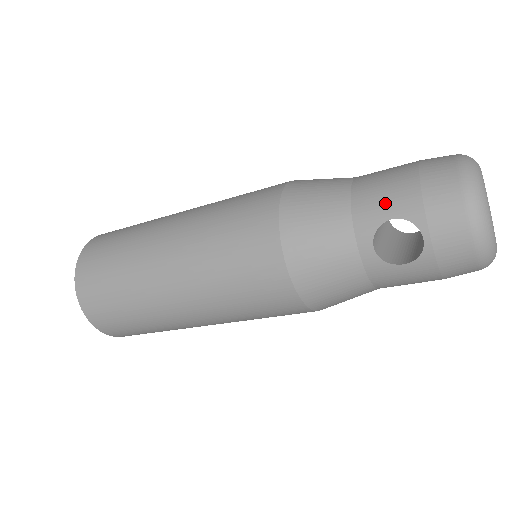
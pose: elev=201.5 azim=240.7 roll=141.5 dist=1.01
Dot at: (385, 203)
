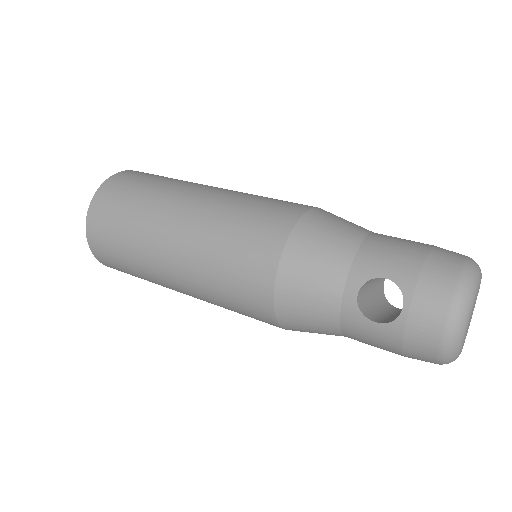
Dot at: (387, 262)
